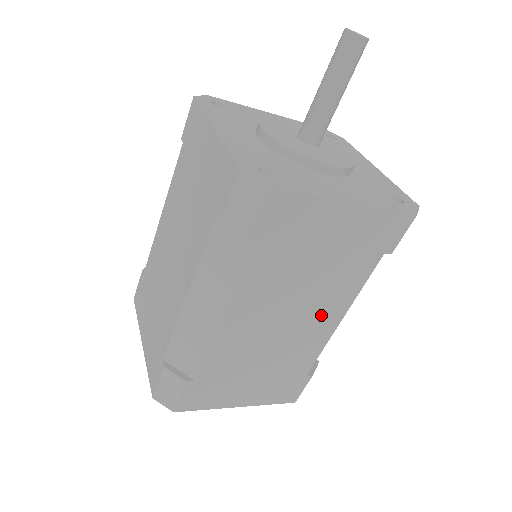
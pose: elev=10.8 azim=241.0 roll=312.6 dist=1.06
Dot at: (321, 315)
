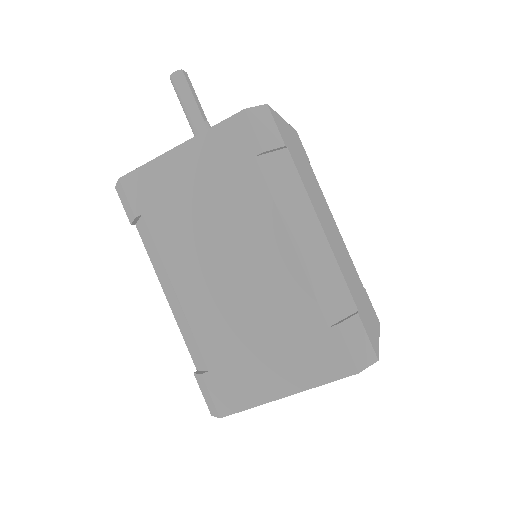
Dot at: (261, 247)
